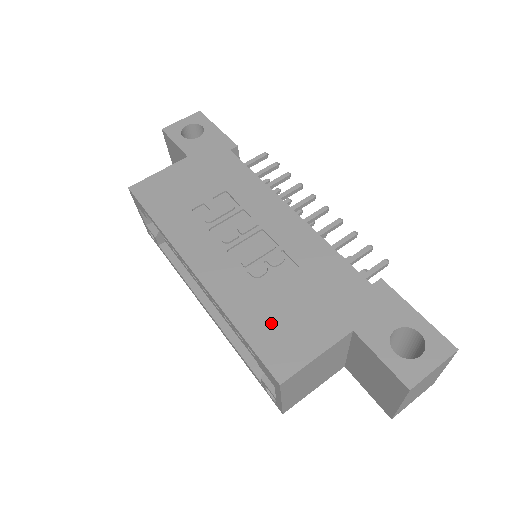
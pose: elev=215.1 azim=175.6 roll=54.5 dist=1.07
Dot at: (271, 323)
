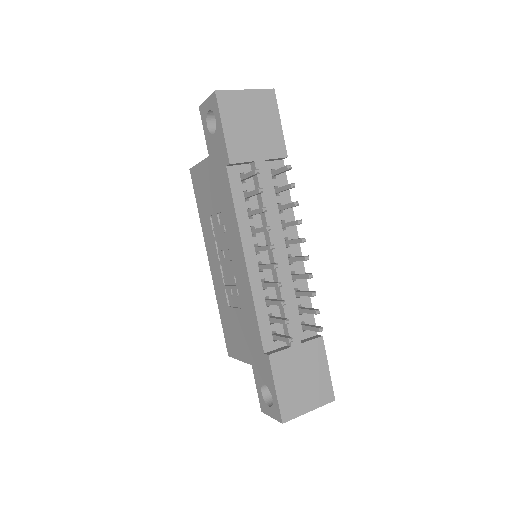
Dot at: (229, 326)
